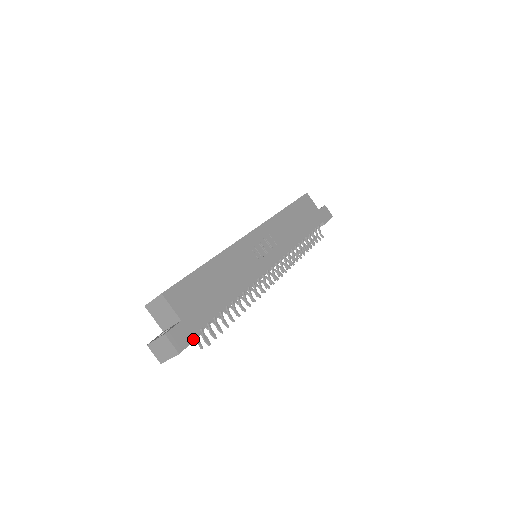
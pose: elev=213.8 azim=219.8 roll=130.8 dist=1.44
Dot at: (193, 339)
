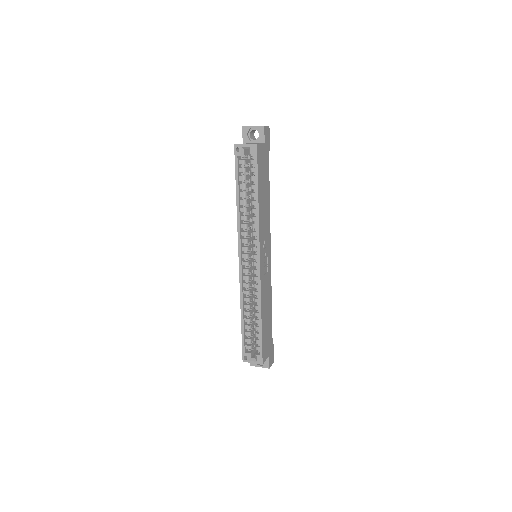
Dot at: (273, 351)
